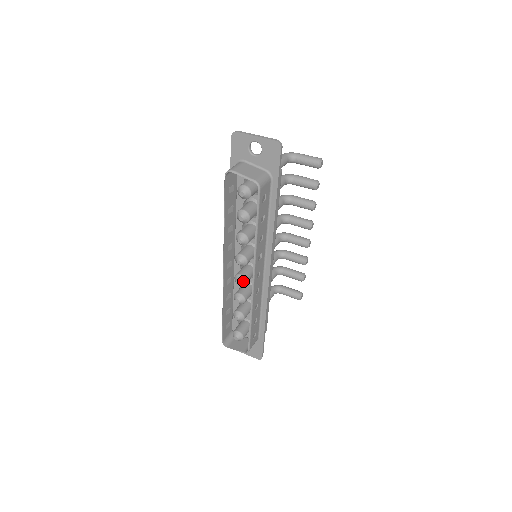
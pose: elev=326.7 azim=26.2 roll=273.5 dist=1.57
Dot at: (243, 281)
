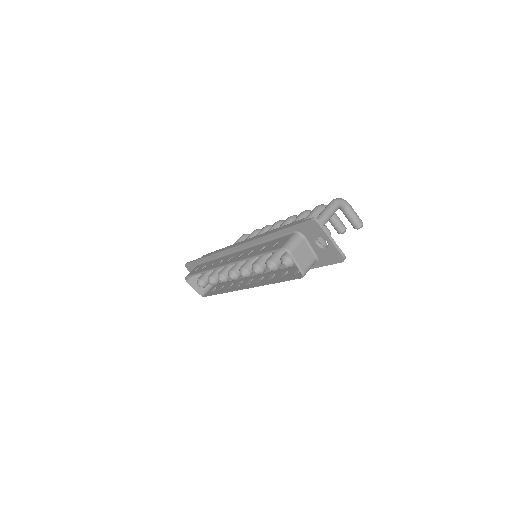
Dot at: (235, 279)
